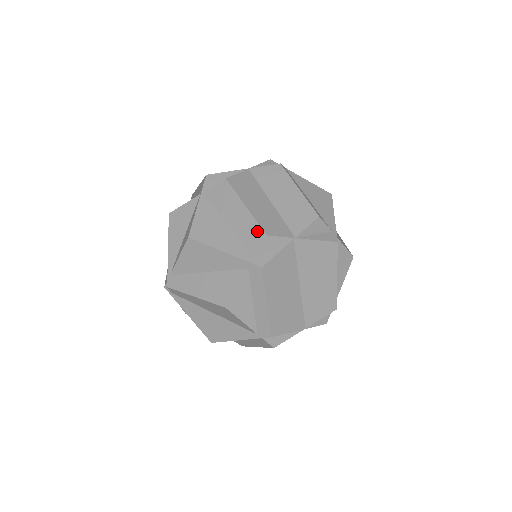
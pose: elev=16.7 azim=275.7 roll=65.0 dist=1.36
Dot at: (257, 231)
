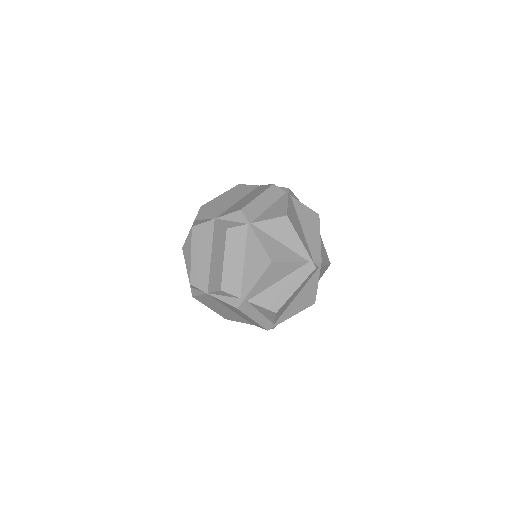
Dot at: (191, 277)
